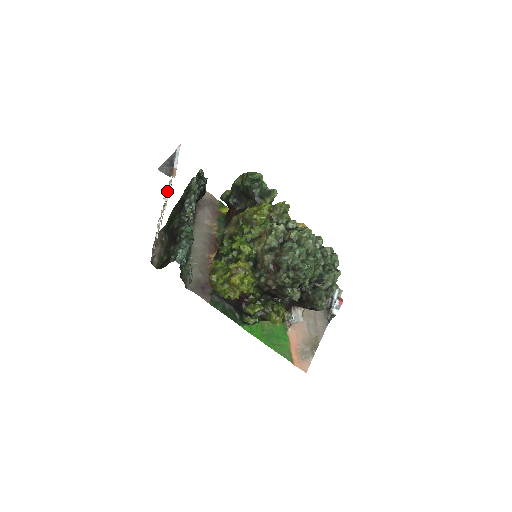
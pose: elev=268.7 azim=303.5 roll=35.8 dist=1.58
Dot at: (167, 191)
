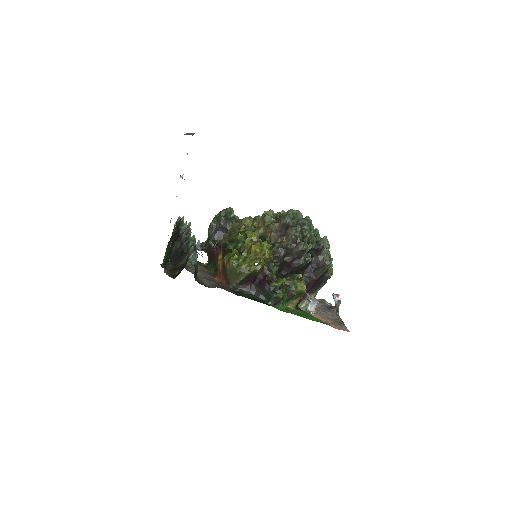
Dot at: occluded
